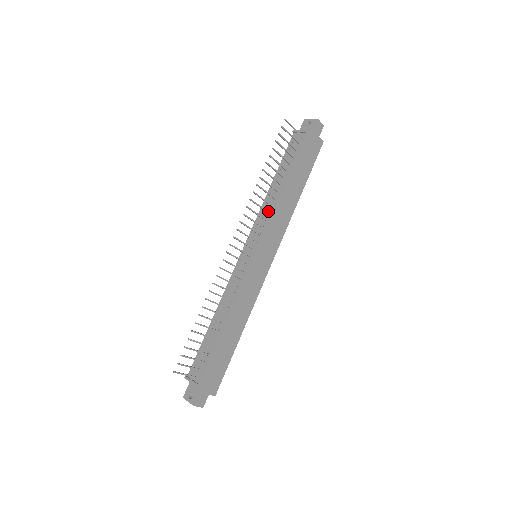
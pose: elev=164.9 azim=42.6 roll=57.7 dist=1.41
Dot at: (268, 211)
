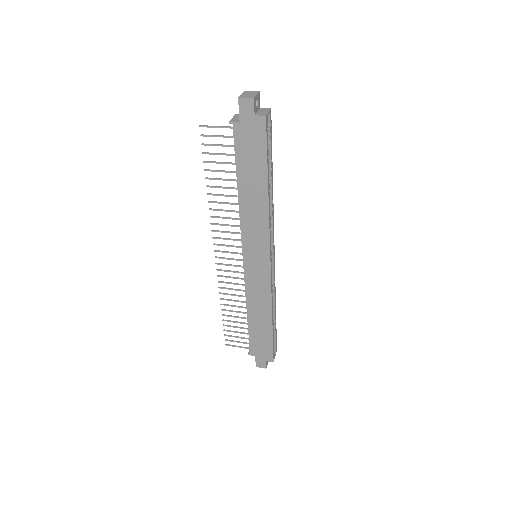
Dot at: occluded
